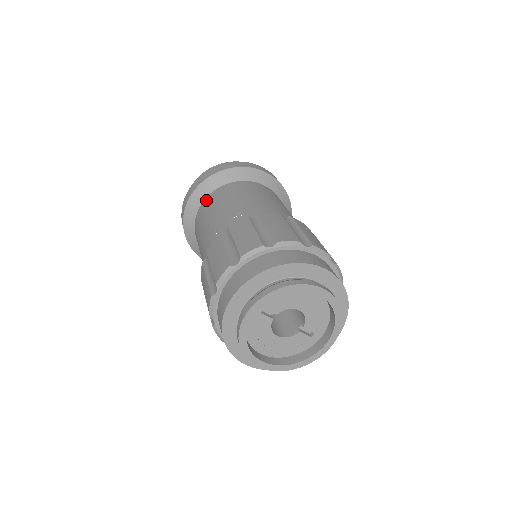
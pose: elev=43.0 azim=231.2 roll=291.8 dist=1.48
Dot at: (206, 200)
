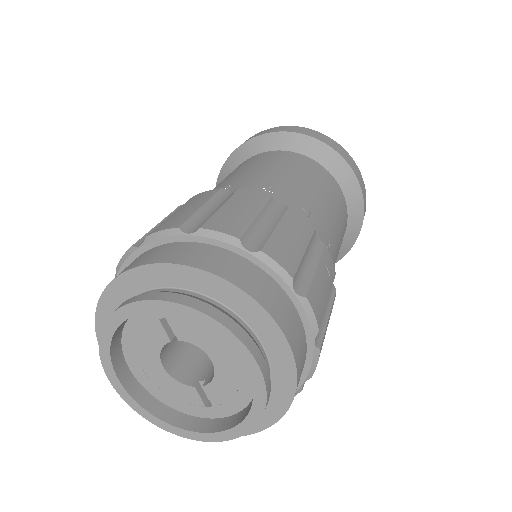
Dot at: (265, 153)
